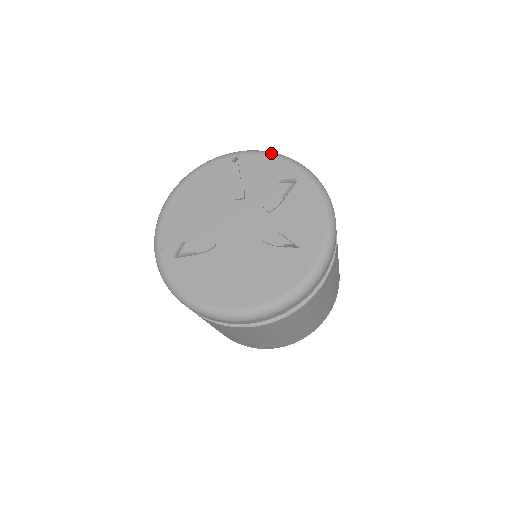
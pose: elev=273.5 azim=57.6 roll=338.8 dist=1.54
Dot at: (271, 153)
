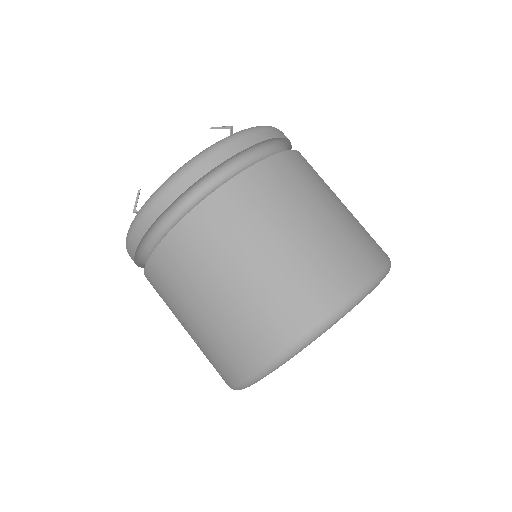
Dot at: occluded
